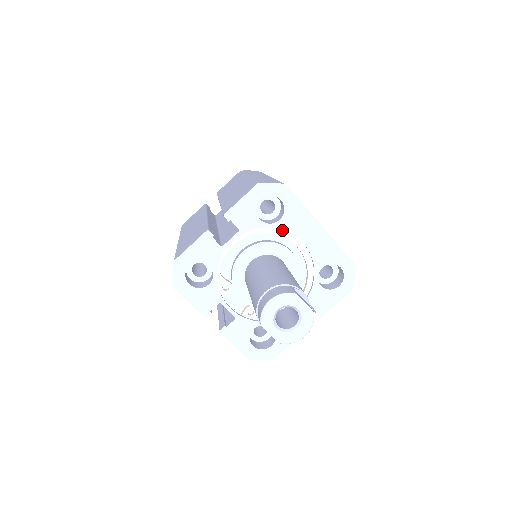
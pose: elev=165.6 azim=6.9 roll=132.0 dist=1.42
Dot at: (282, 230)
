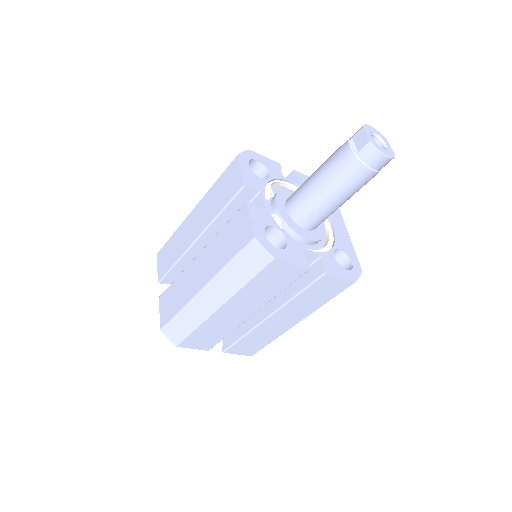
Dot at: occluded
